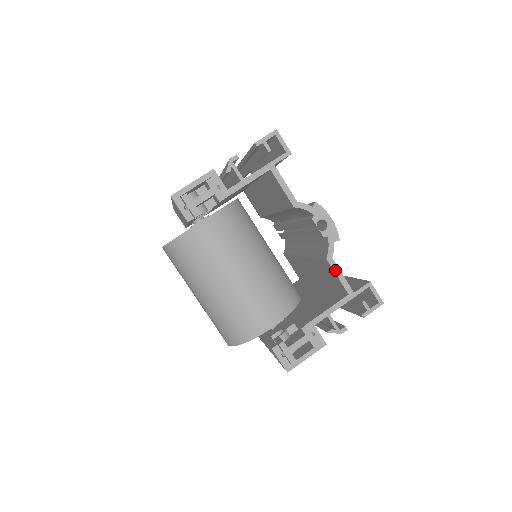
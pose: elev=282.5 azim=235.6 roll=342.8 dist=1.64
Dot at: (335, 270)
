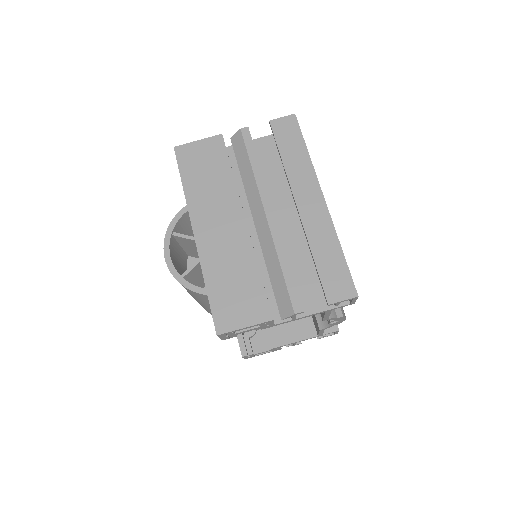
Dot at: (320, 332)
